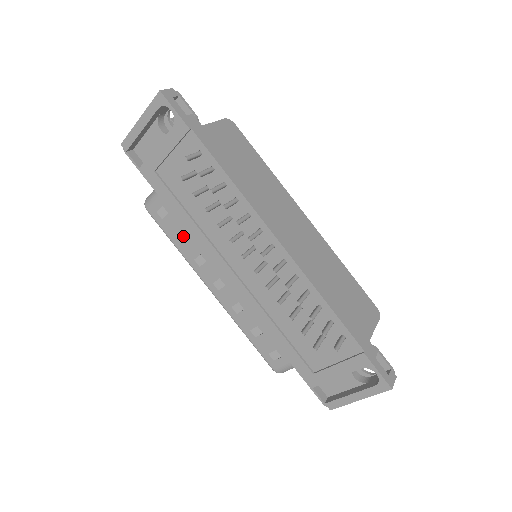
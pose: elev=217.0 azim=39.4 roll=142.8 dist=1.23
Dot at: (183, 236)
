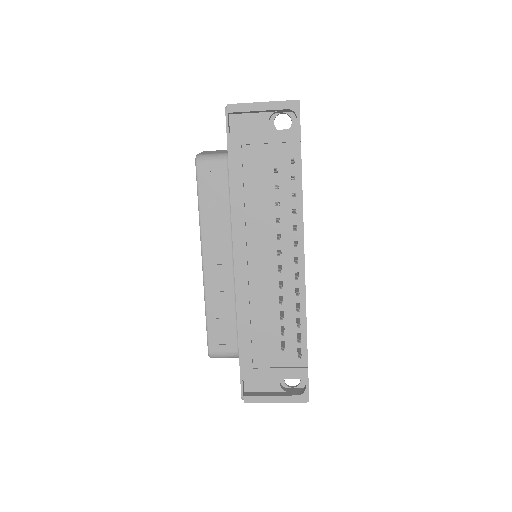
Dot at: (214, 205)
